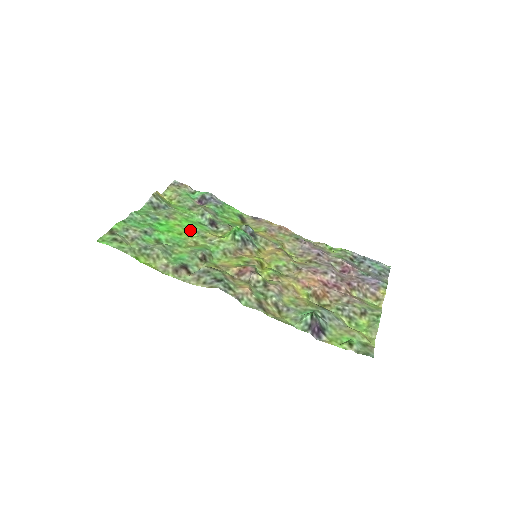
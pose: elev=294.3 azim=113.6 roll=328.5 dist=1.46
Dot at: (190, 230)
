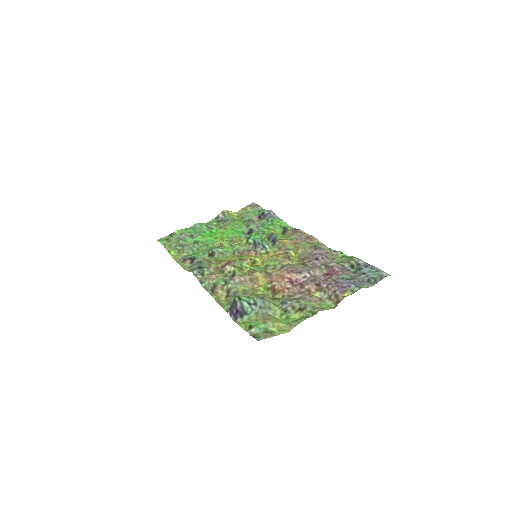
Dot at: (226, 236)
